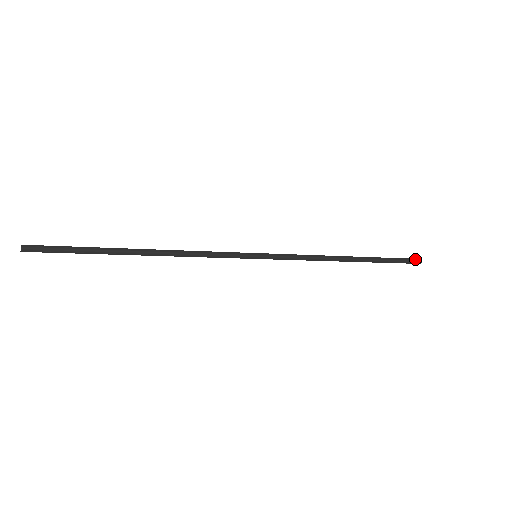
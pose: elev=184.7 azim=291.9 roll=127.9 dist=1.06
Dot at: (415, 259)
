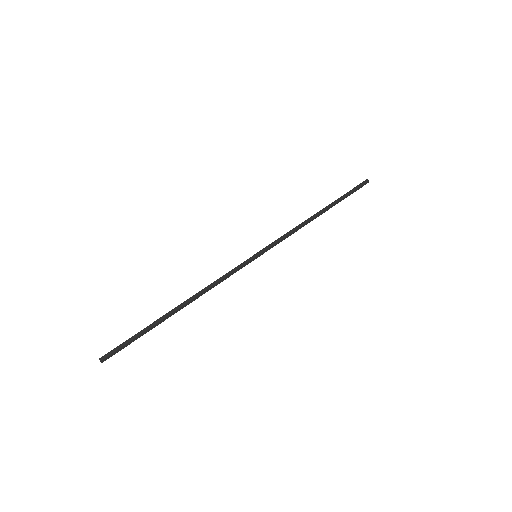
Dot at: (363, 182)
